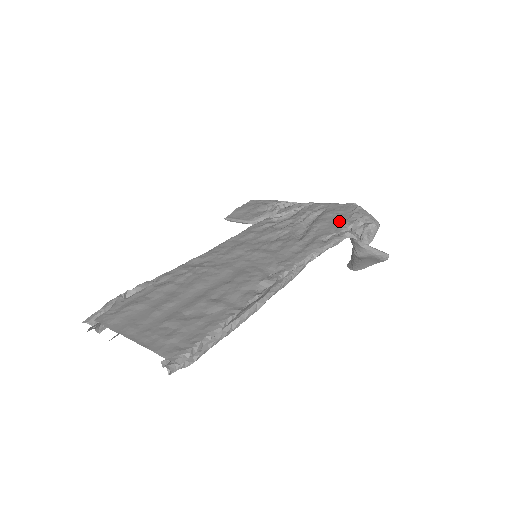
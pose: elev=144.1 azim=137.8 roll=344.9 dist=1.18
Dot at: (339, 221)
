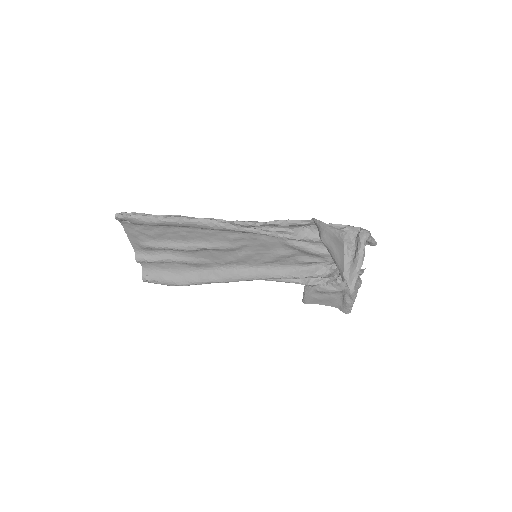
Dot at: occluded
